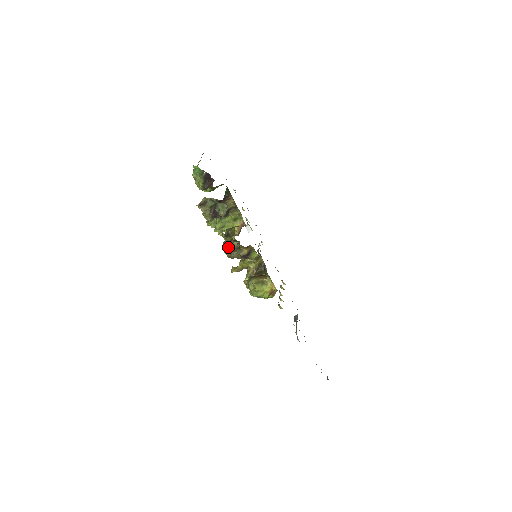
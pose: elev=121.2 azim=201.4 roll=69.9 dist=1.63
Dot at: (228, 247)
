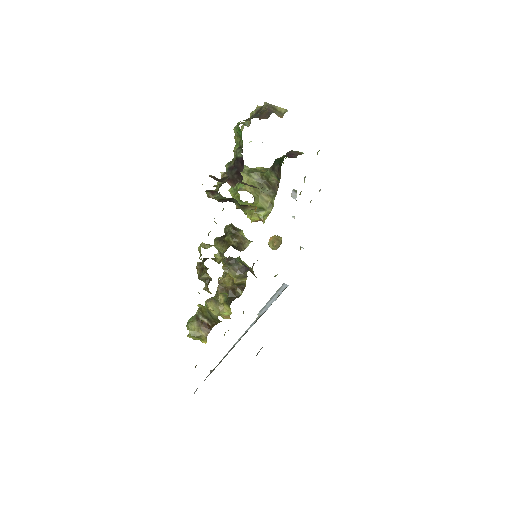
Dot at: (201, 266)
